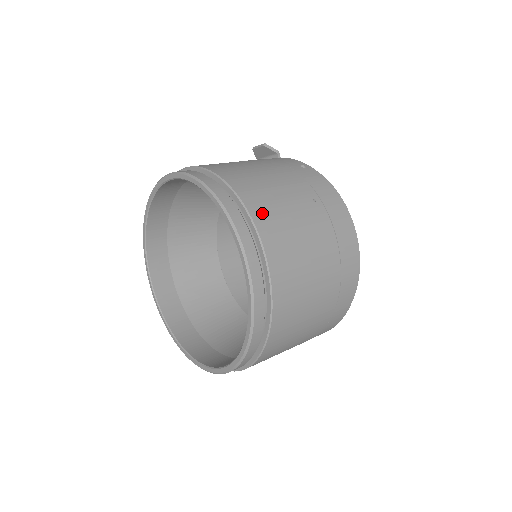
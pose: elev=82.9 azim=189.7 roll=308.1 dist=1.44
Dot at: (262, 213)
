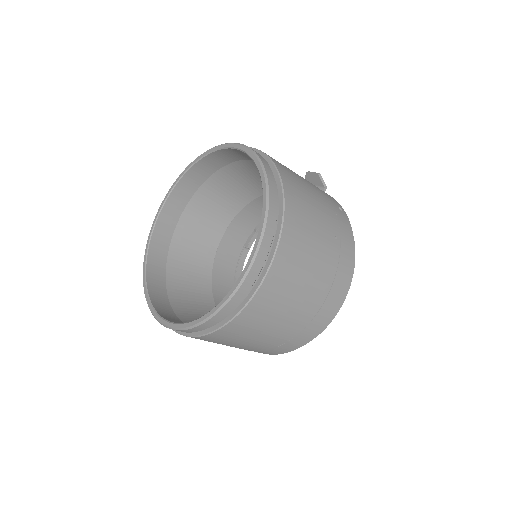
Dot at: (294, 217)
